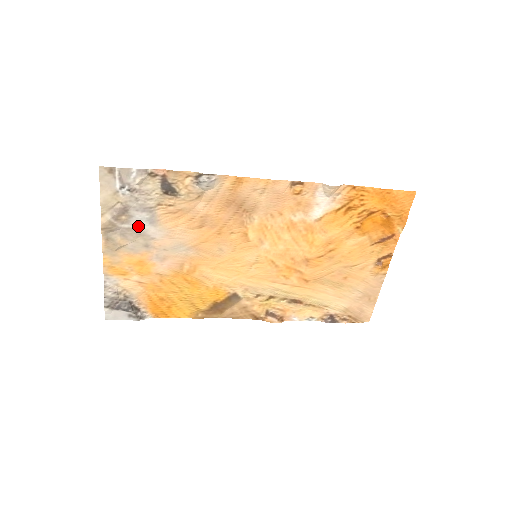
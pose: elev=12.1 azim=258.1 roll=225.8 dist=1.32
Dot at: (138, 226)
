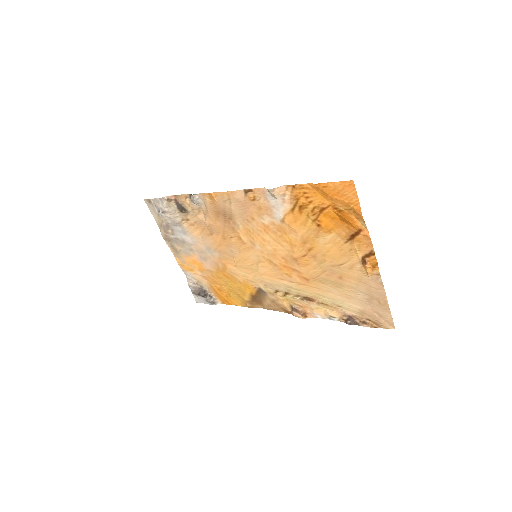
Dot at: (180, 236)
